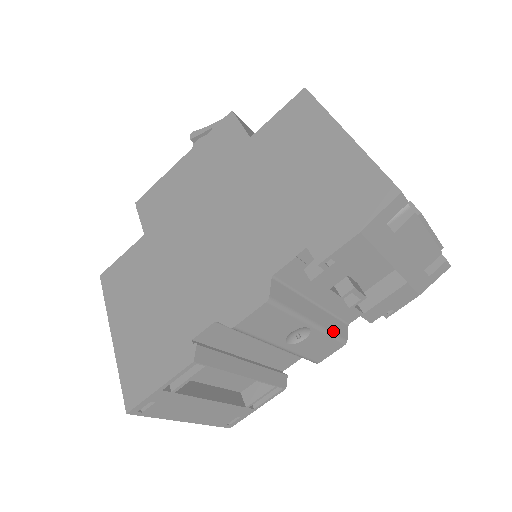
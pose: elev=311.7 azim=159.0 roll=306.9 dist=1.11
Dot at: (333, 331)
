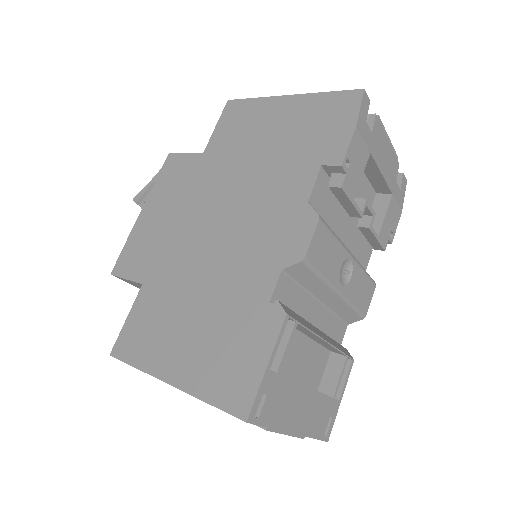
Dot at: (364, 269)
